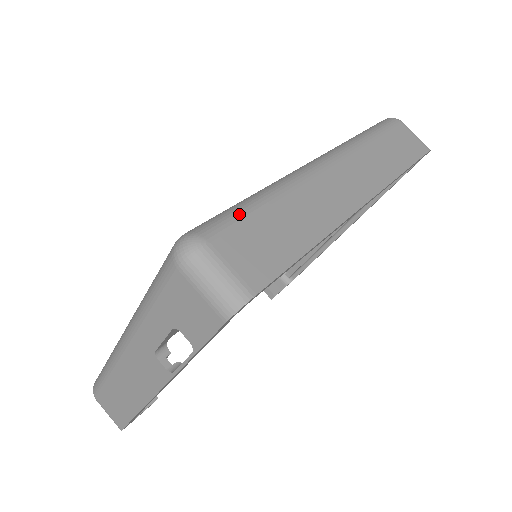
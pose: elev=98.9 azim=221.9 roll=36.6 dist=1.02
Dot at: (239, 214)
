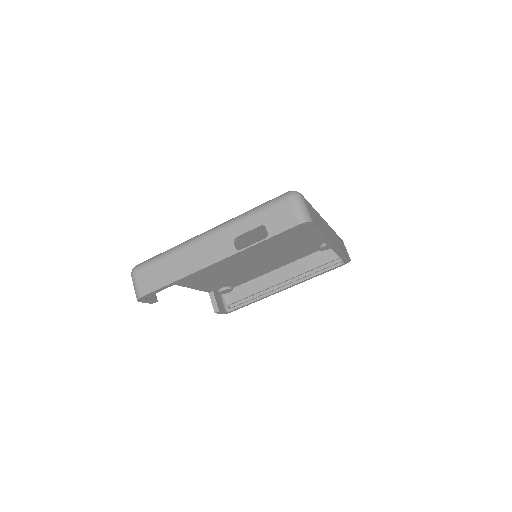
Dot at: occluded
